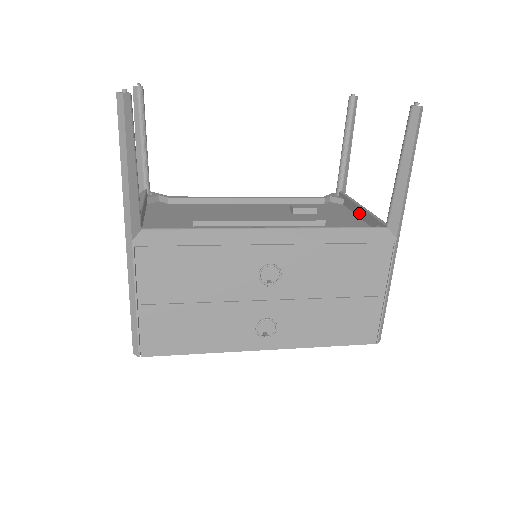
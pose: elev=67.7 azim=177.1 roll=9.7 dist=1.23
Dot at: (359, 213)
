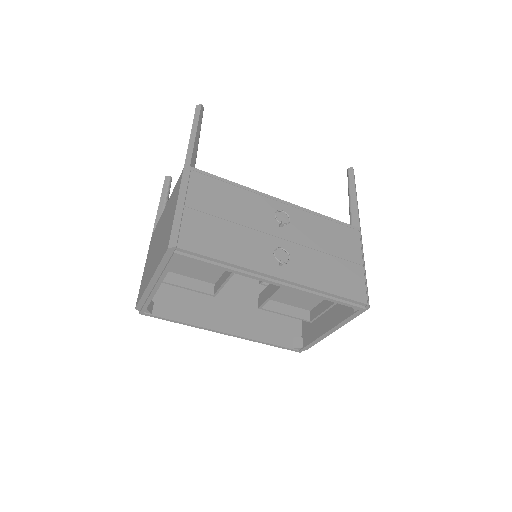
Dot at: occluded
